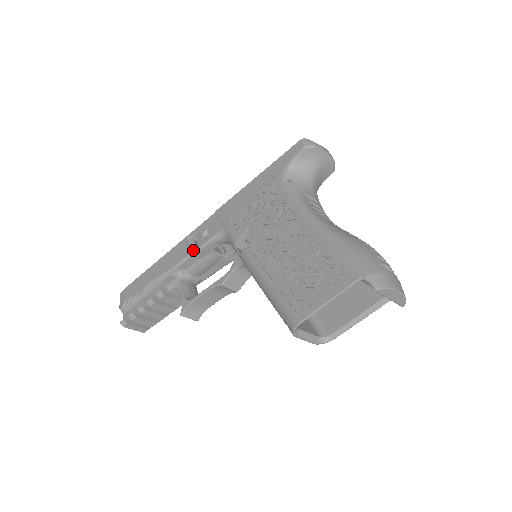
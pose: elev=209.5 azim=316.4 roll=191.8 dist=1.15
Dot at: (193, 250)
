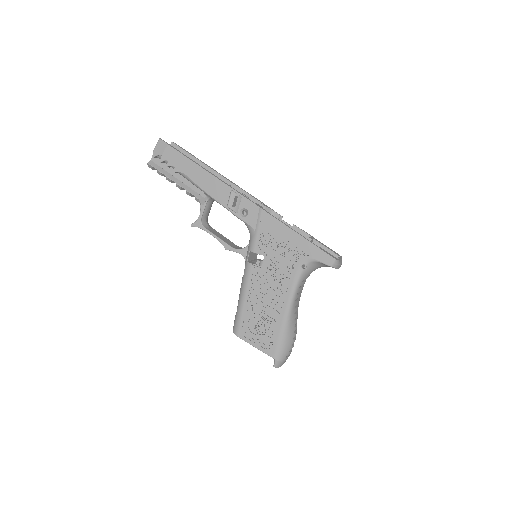
Dot at: (229, 208)
